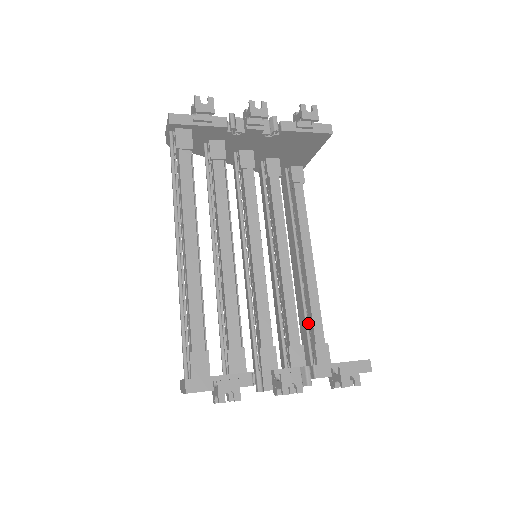
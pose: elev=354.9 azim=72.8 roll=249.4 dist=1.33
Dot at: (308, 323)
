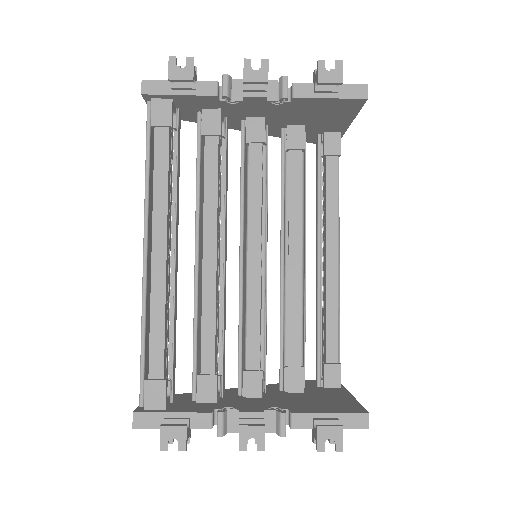
Dot at: (323, 334)
